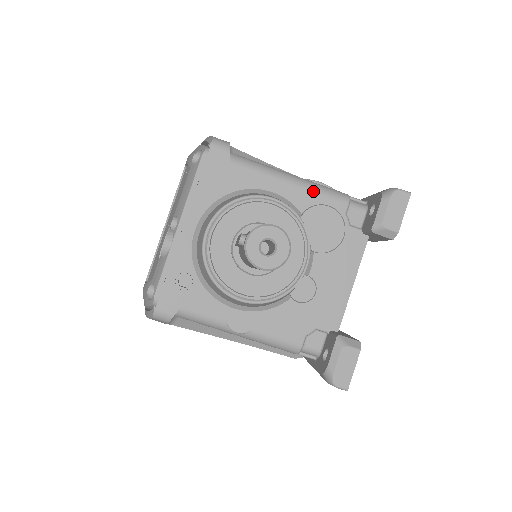
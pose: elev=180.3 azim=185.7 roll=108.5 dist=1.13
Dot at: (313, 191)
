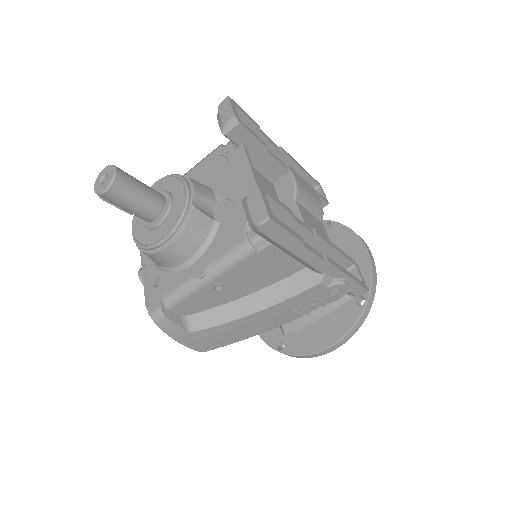
Dot at: (197, 165)
